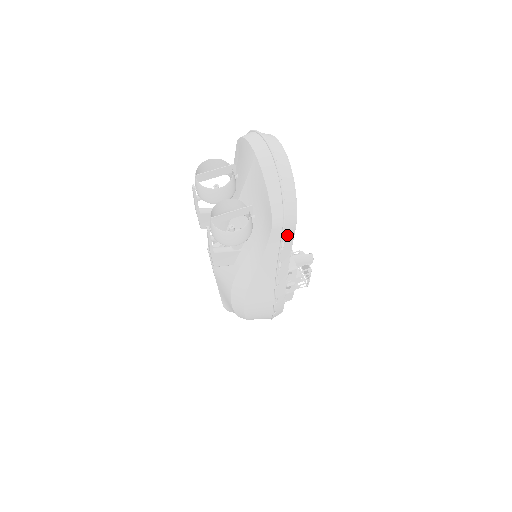
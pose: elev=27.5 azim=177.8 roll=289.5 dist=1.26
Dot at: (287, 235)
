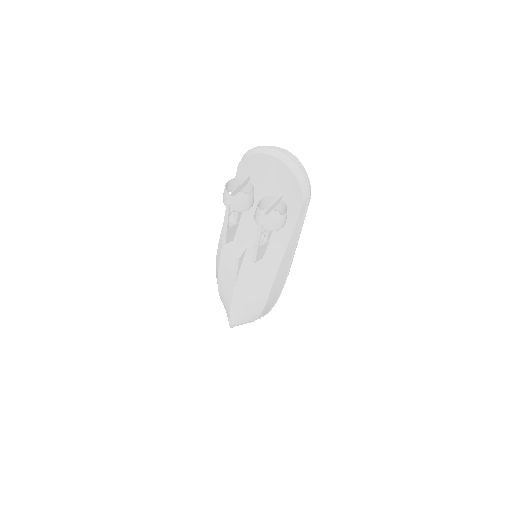
Dot at: occluded
